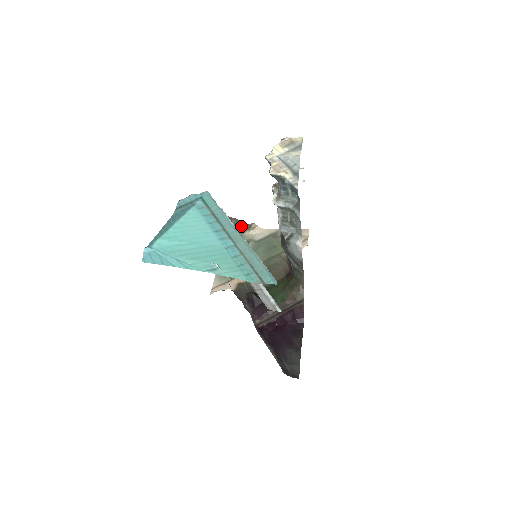
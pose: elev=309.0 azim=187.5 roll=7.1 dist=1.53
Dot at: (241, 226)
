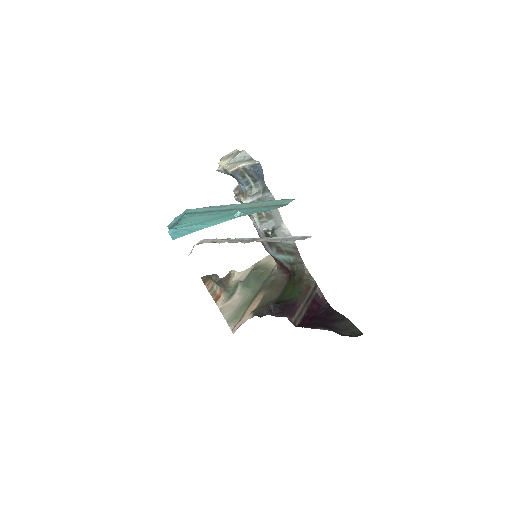
Dot at: (222, 279)
